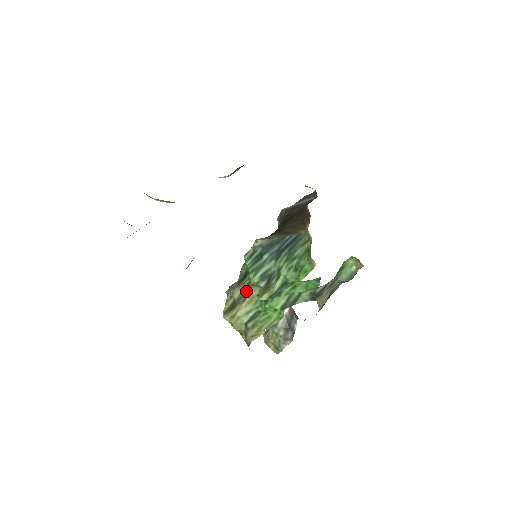
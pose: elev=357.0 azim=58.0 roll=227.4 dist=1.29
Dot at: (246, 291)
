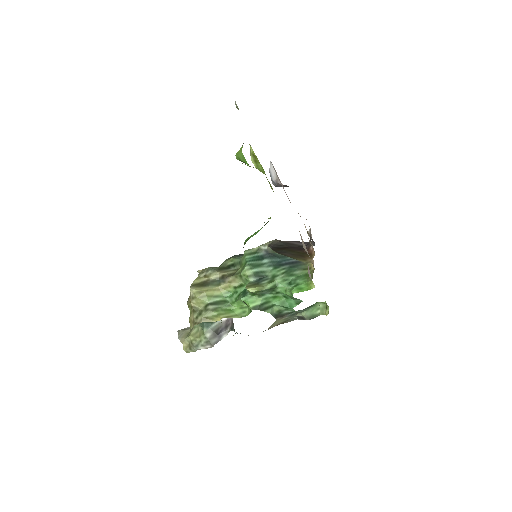
Dot at: (227, 278)
